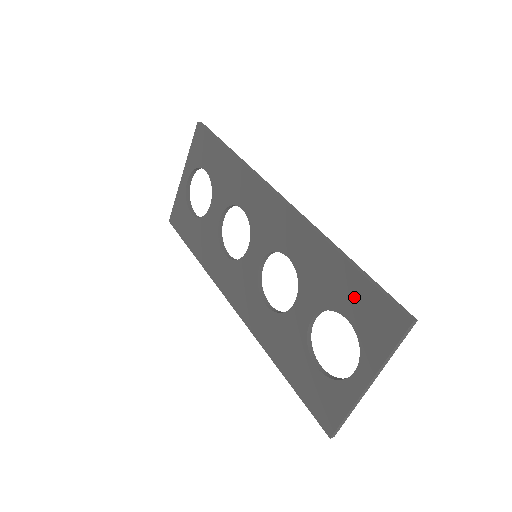
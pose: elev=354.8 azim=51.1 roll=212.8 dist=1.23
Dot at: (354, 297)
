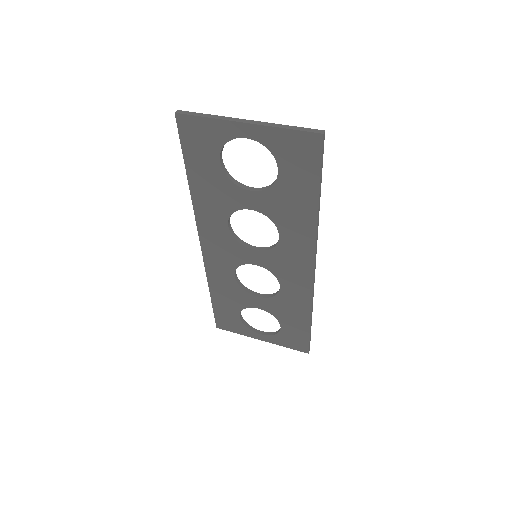
Dot at: (295, 329)
